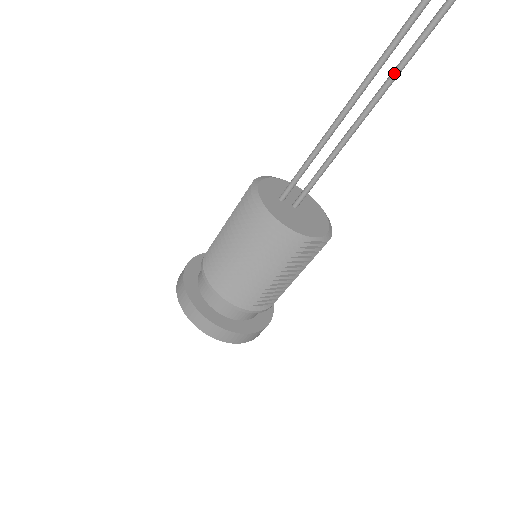
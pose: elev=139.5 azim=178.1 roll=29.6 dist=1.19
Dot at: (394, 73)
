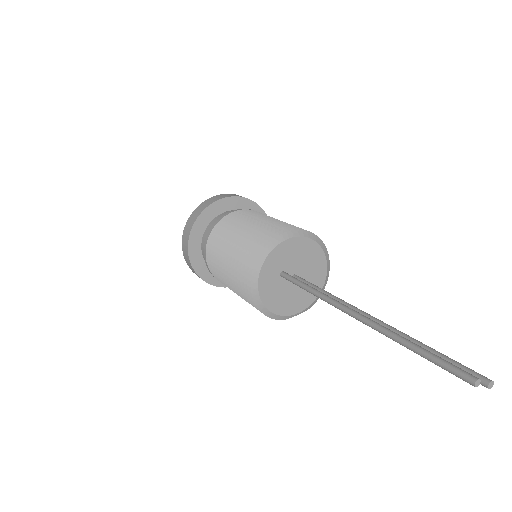
Dot at: occluded
